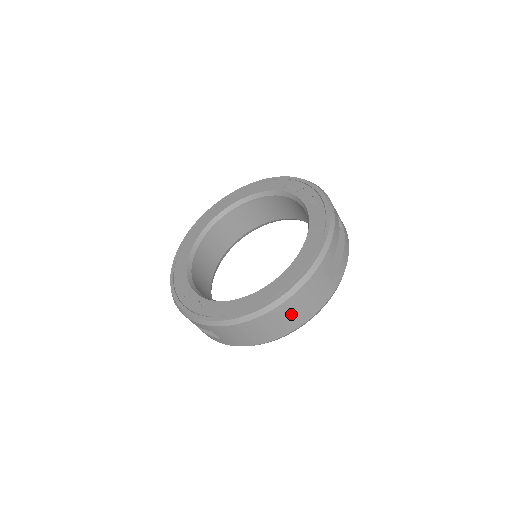
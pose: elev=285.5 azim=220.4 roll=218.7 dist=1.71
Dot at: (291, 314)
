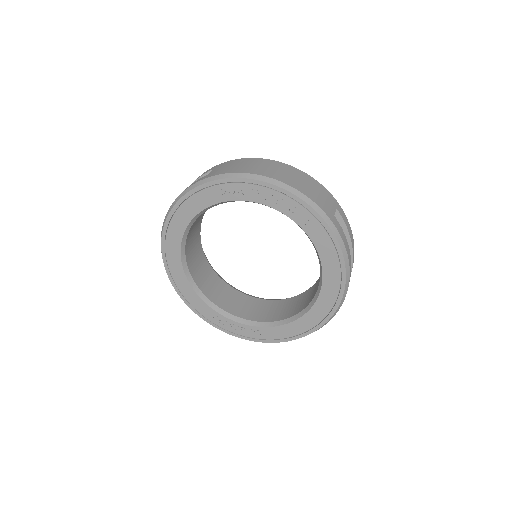
Dot at: occluded
